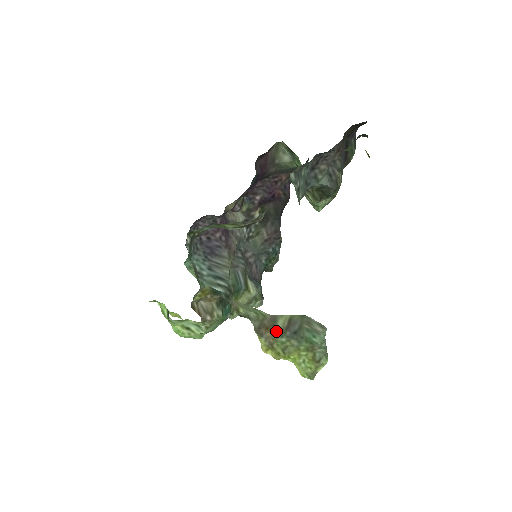
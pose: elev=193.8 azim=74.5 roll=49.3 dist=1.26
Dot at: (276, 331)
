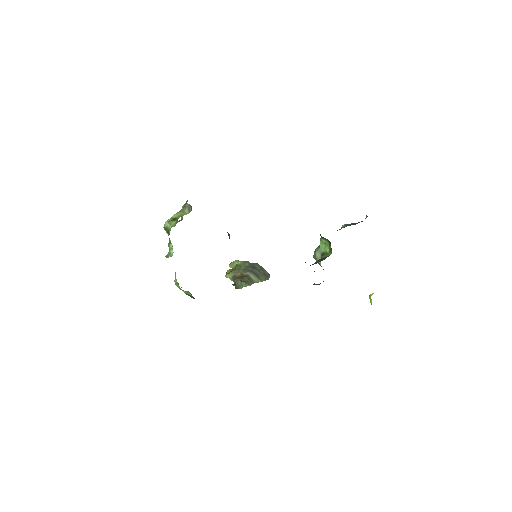
Dot at: occluded
